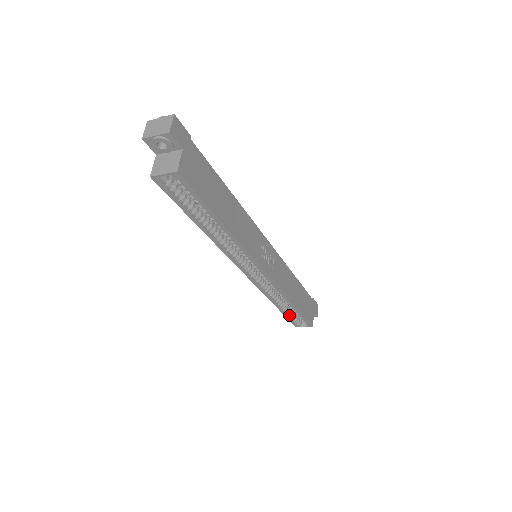
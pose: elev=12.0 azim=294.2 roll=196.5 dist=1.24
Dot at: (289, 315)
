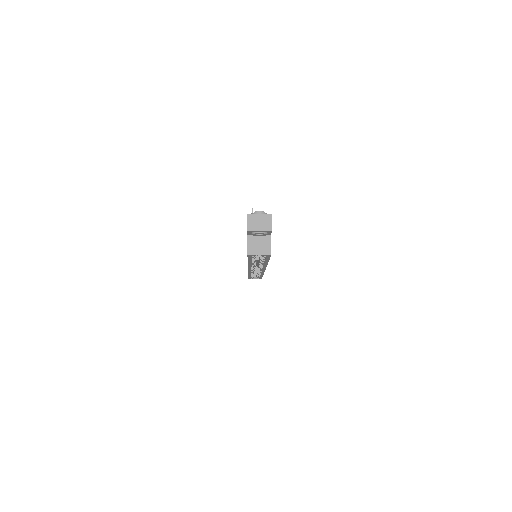
Dot at: occluded
